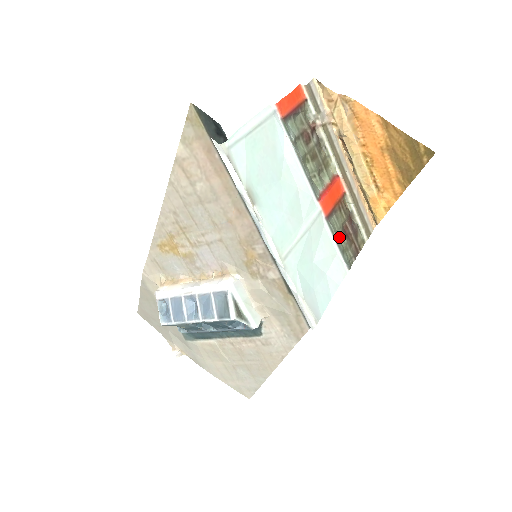
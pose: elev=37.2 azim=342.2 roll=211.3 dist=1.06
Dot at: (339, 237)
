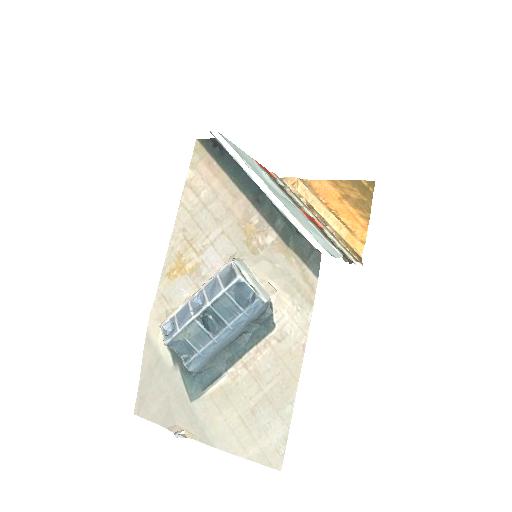
Dot at: occluded
